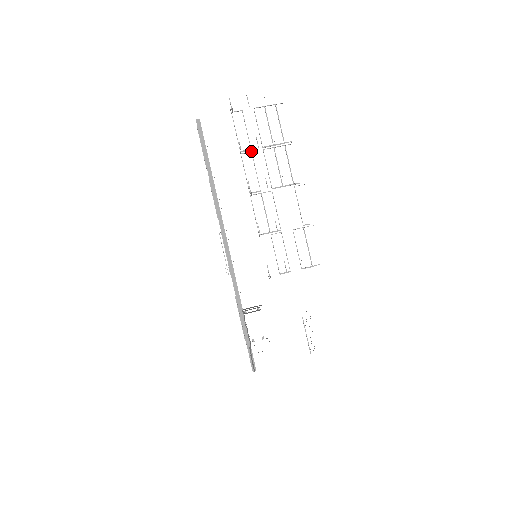
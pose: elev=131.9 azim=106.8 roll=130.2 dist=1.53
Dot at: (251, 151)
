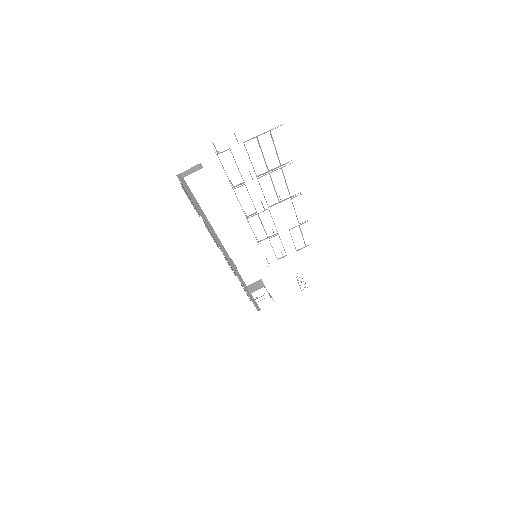
Dot at: (244, 184)
